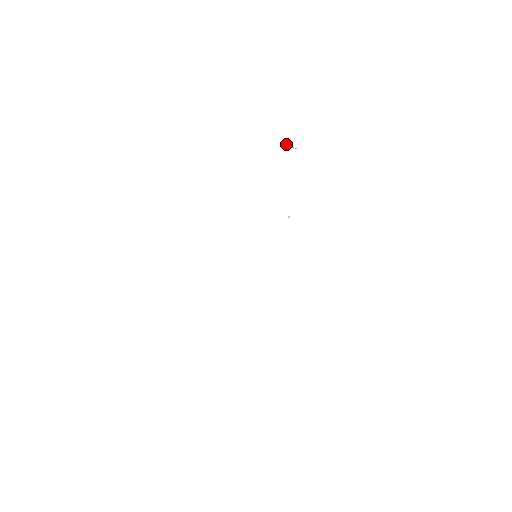
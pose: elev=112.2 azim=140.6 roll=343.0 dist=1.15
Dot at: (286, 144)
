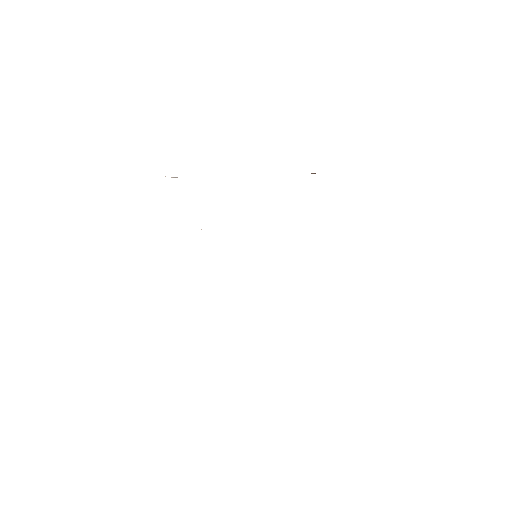
Dot at: (165, 176)
